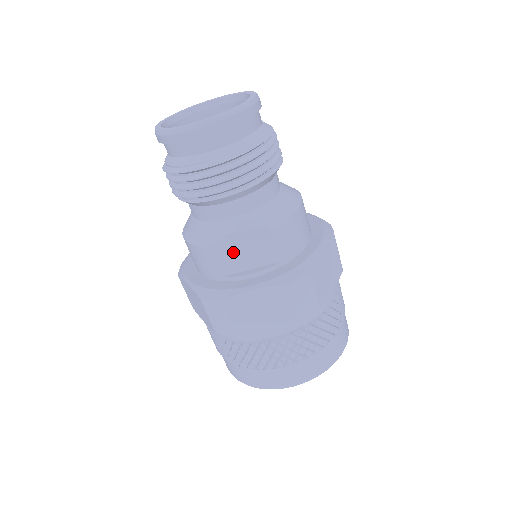
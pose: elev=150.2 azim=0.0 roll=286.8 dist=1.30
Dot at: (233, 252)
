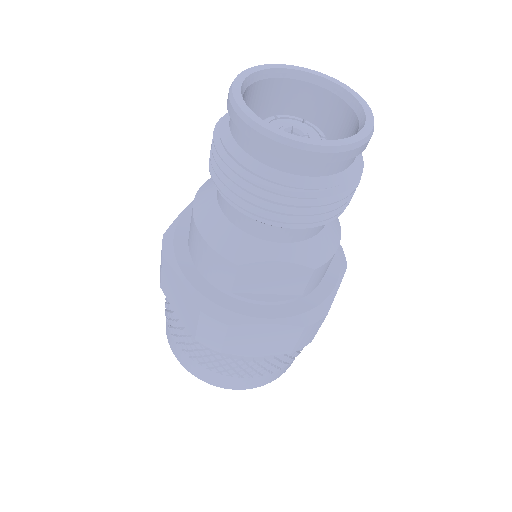
Dot at: (261, 276)
